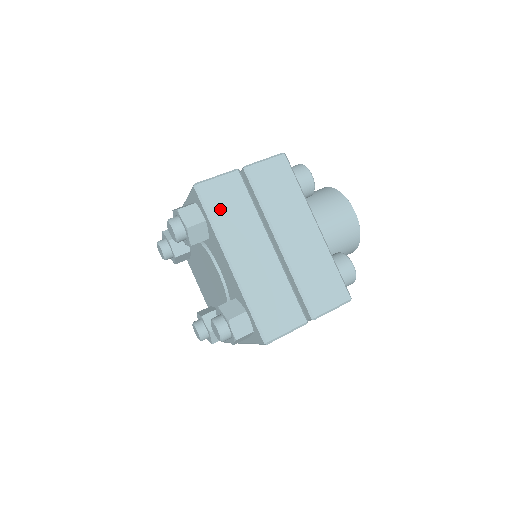
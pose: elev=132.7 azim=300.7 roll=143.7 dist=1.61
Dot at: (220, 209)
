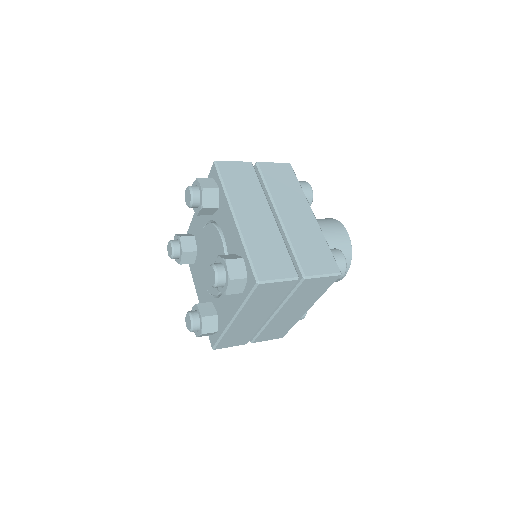
Dot at: (233, 180)
